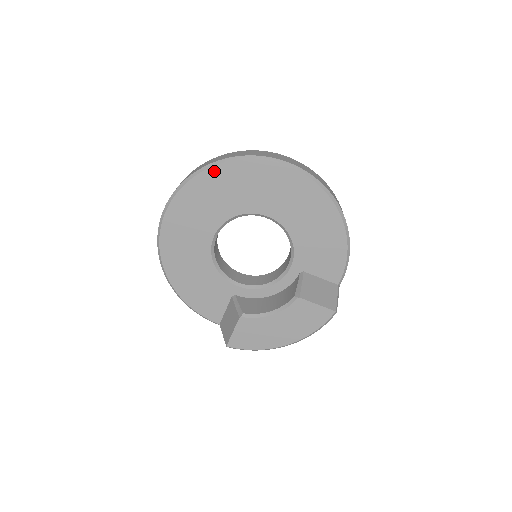
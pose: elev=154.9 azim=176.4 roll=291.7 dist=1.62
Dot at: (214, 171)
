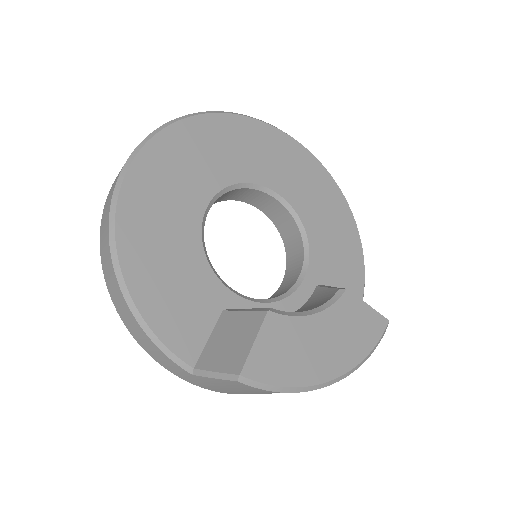
Dot at: (224, 119)
